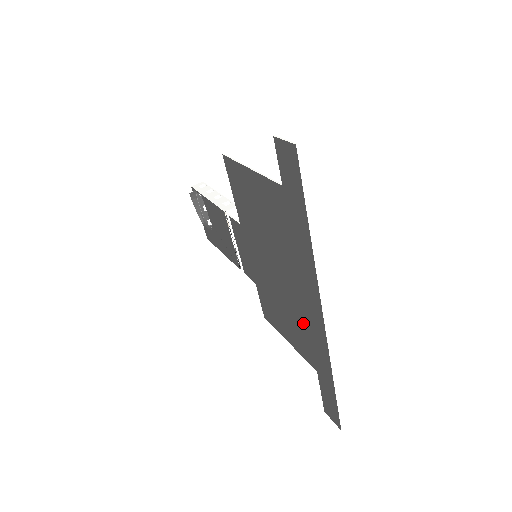
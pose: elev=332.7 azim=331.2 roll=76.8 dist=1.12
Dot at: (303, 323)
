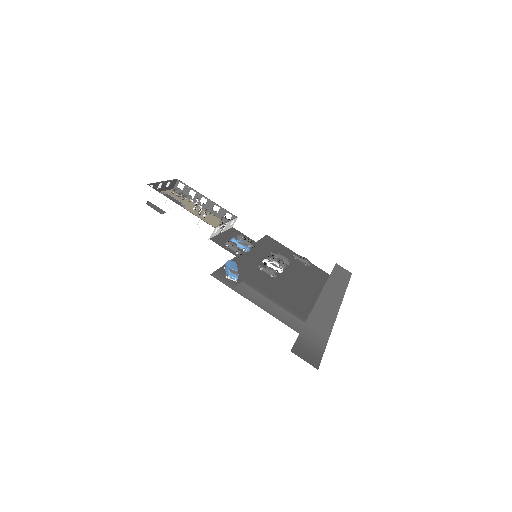
Dot at: (316, 285)
